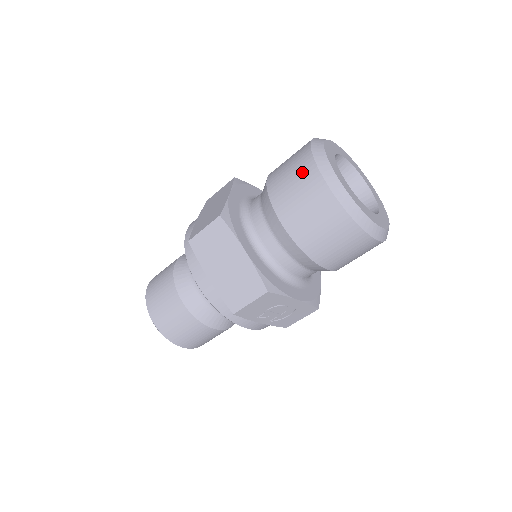
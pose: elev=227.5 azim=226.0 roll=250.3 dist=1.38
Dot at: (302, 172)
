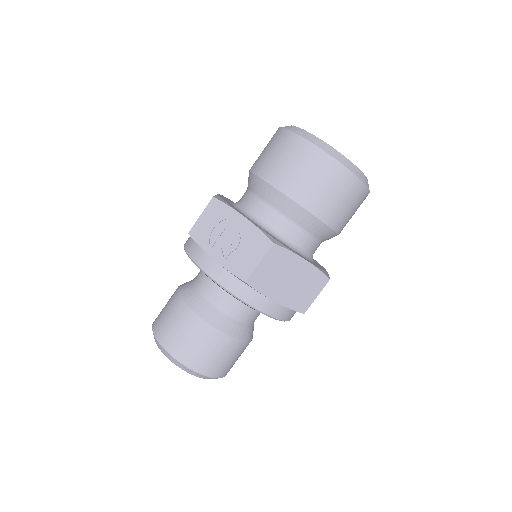
Dot at: occluded
